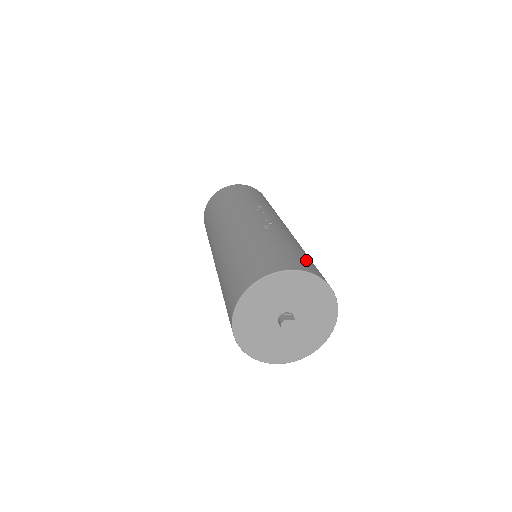
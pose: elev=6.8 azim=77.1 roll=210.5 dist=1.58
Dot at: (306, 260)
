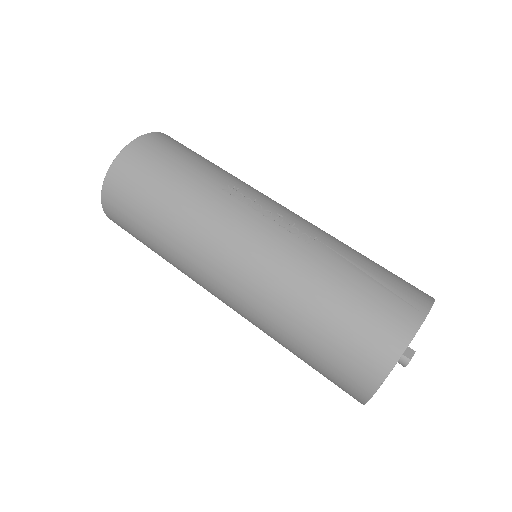
Dot at: (396, 278)
